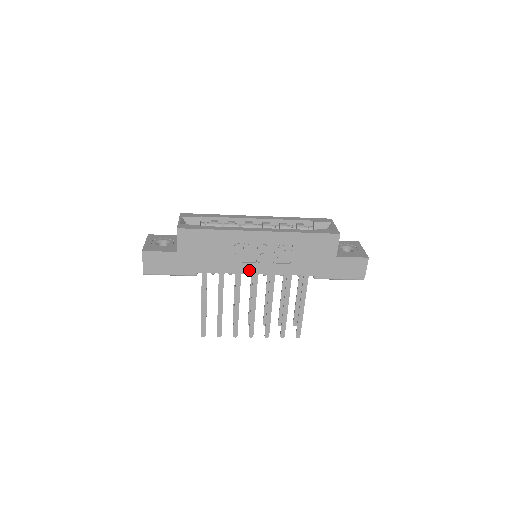
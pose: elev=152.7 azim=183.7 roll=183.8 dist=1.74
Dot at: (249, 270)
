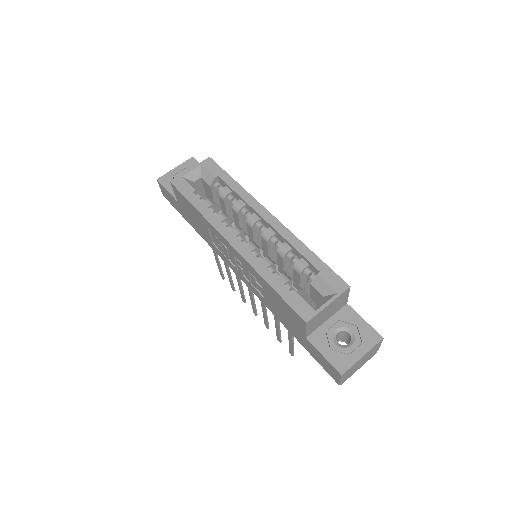
Dot at: (232, 267)
